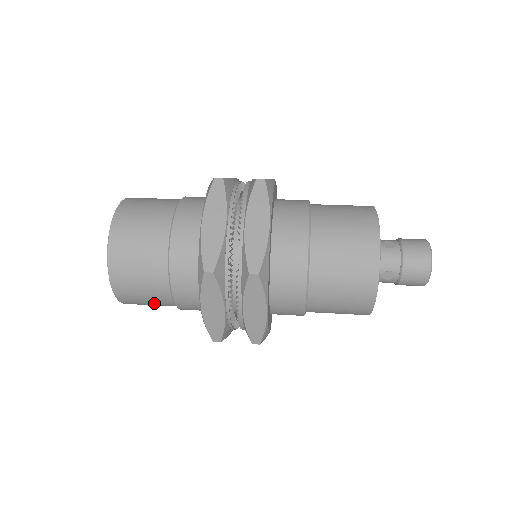
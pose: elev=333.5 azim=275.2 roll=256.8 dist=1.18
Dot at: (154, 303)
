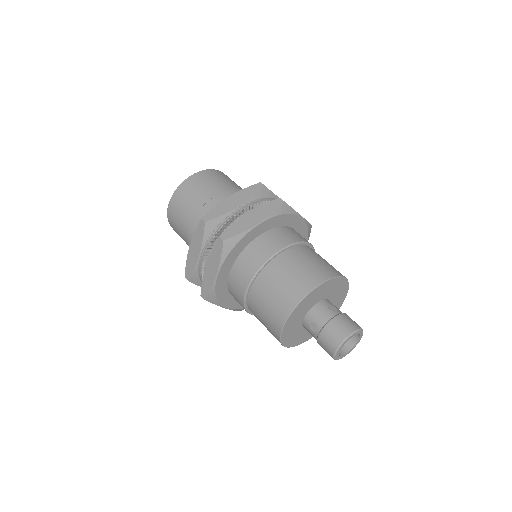
Dot at: (181, 235)
